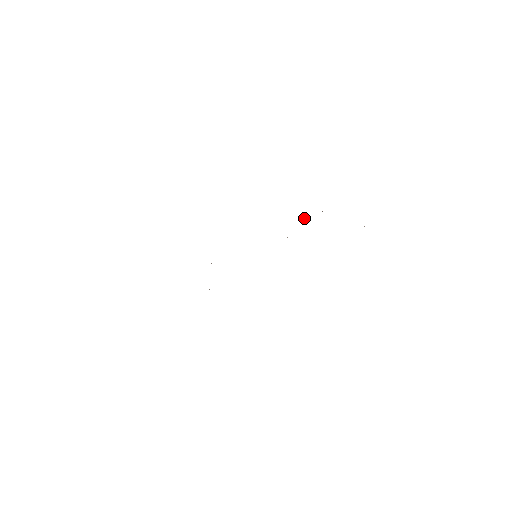
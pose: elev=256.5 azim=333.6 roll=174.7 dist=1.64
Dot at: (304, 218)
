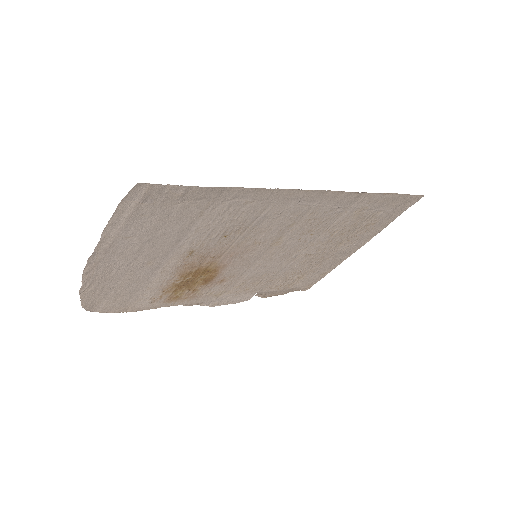
Dot at: (264, 296)
